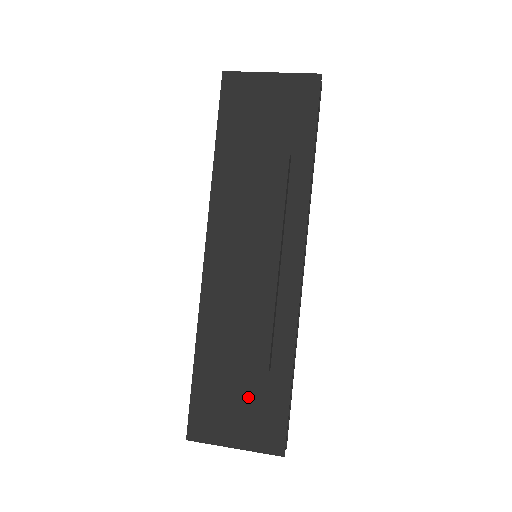
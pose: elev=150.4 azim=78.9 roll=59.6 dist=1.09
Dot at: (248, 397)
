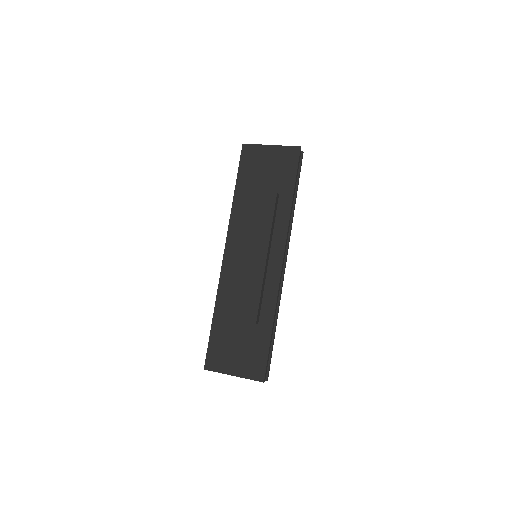
Dot at: (244, 343)
